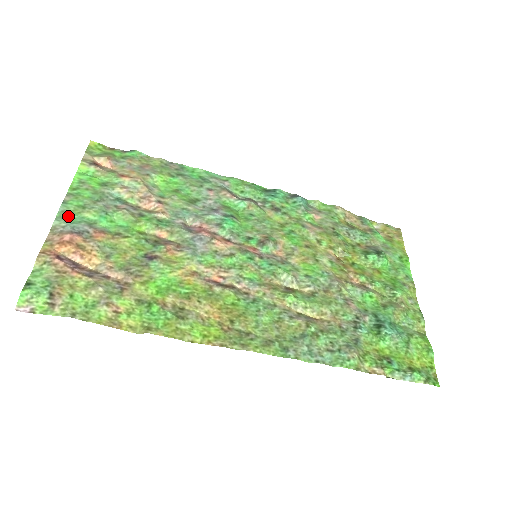
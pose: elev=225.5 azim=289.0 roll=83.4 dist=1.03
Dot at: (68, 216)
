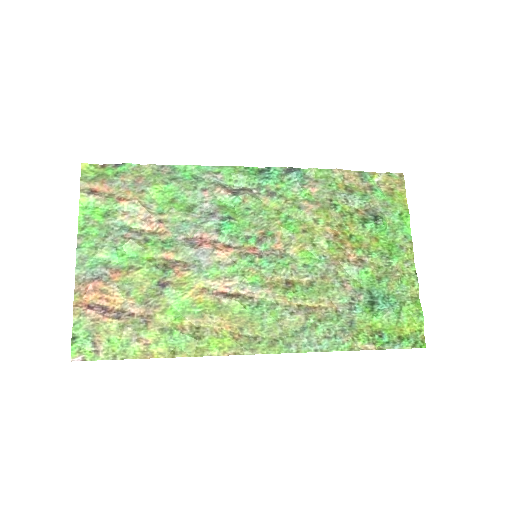
Dot at: (85, 261)
